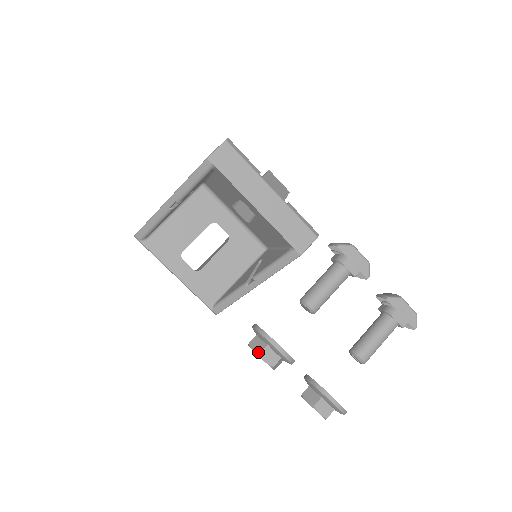
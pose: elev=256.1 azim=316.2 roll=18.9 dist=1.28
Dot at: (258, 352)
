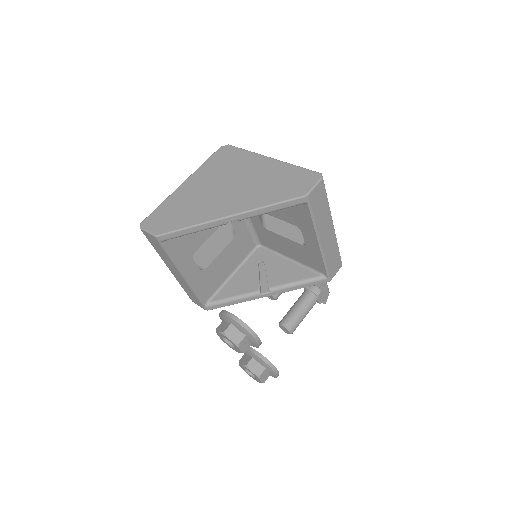
Dot at: (237, 343)
